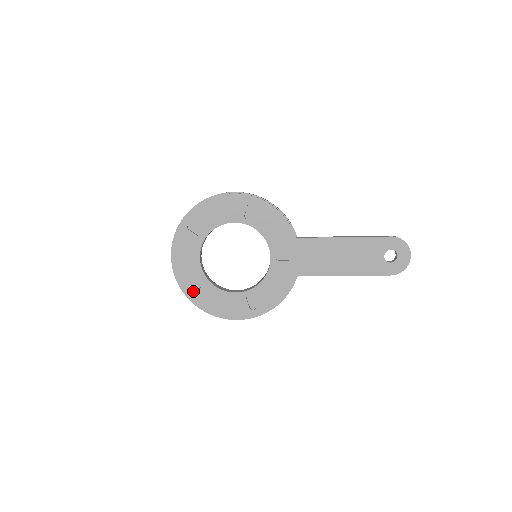
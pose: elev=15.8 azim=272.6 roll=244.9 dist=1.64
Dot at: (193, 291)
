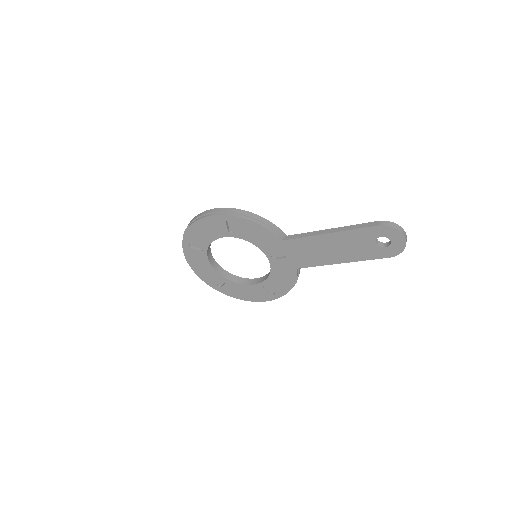
Dot at: (221, 285)
